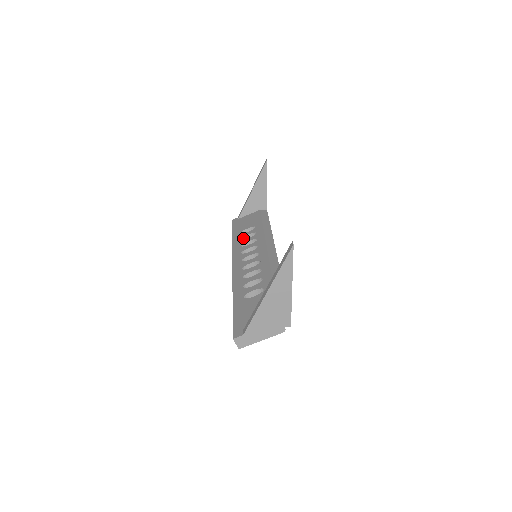
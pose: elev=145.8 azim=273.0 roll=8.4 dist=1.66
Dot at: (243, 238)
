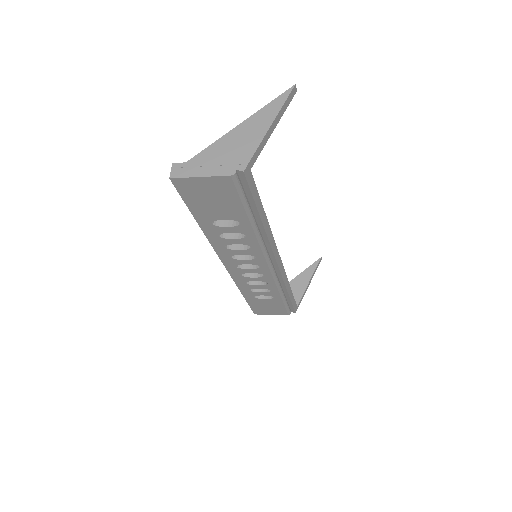
Dot at: occluded
